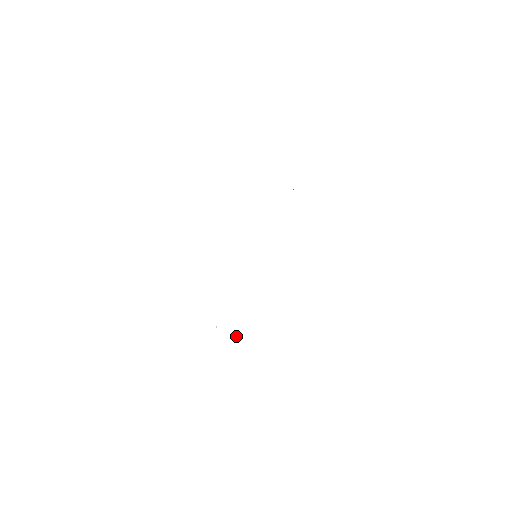
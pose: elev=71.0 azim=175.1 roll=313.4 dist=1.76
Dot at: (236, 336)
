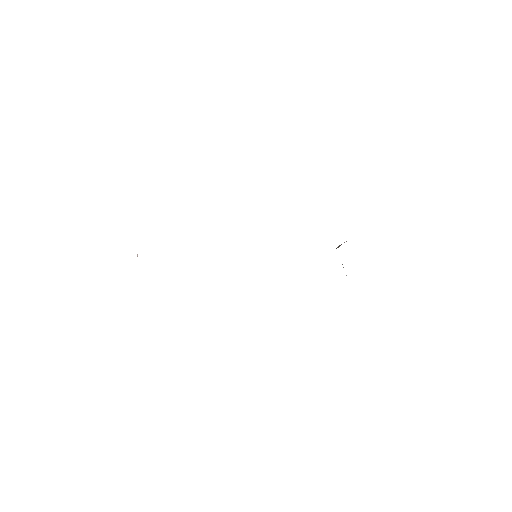
Dot at: occluded
